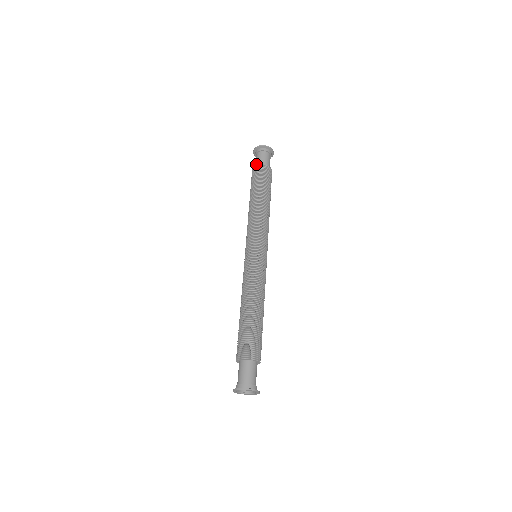
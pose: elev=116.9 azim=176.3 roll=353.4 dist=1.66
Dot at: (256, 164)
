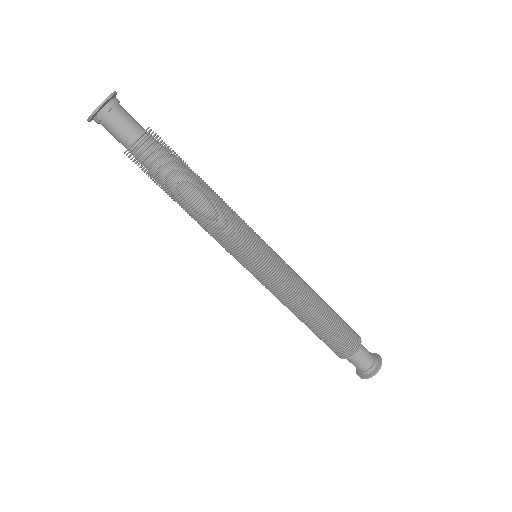
Dot at: occluded
